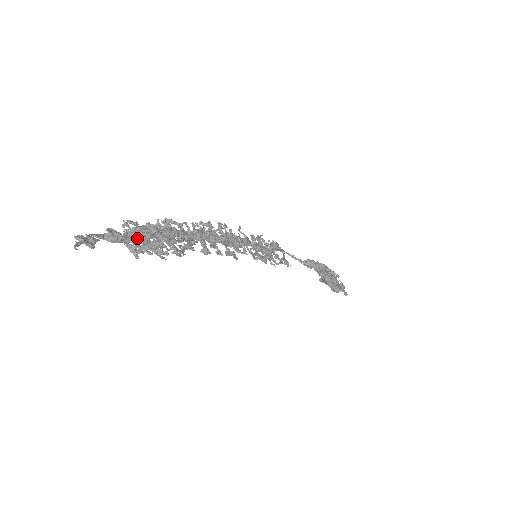
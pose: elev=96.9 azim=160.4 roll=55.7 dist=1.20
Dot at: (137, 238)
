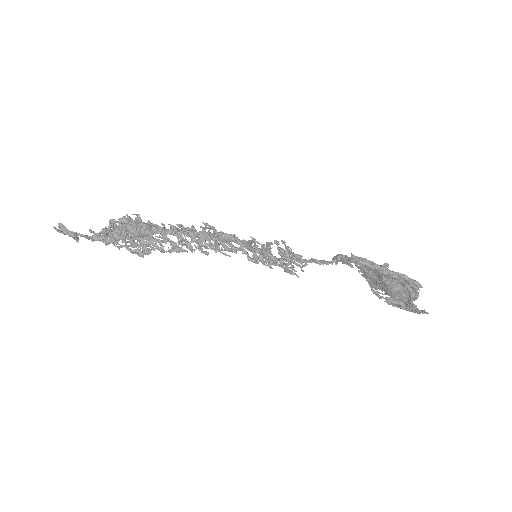
Dot at: (115, 234)
